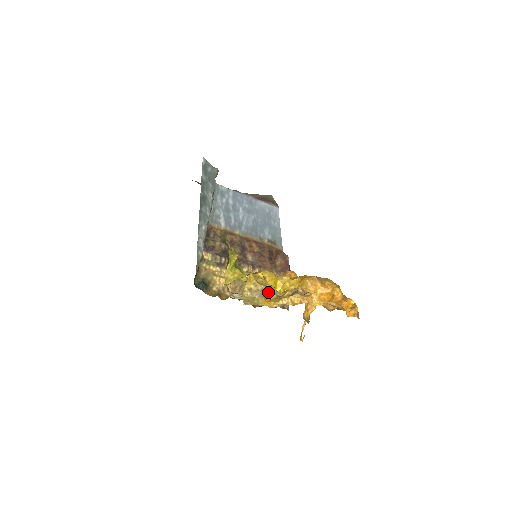
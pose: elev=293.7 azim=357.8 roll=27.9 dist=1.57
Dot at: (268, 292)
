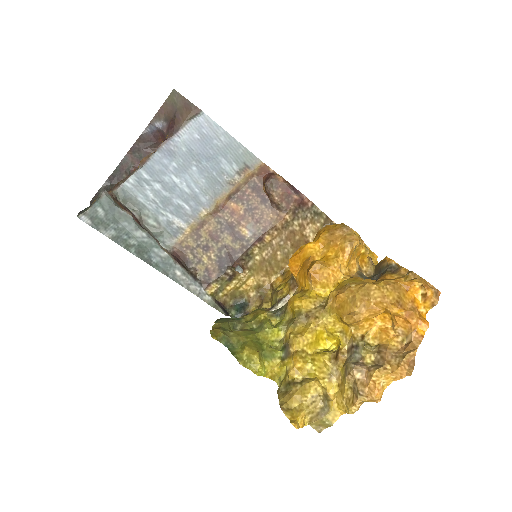
Dot at: (326, 388)
